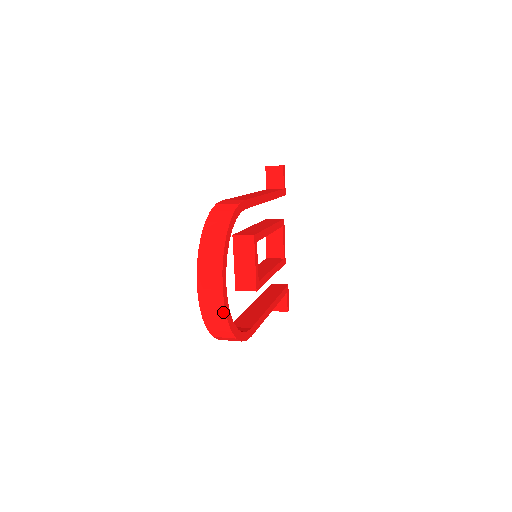
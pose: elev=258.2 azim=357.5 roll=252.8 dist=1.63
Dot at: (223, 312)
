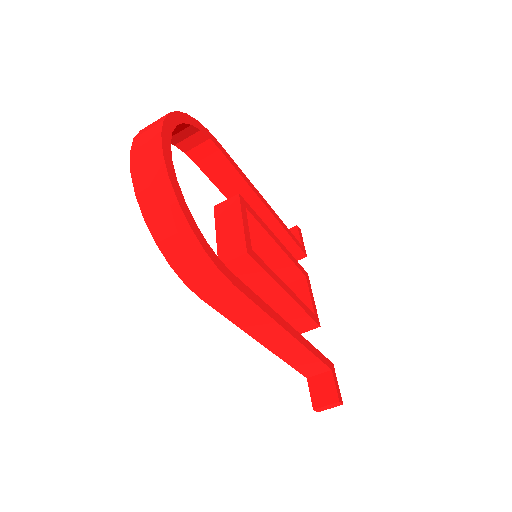
Dot at: (161, 163)
